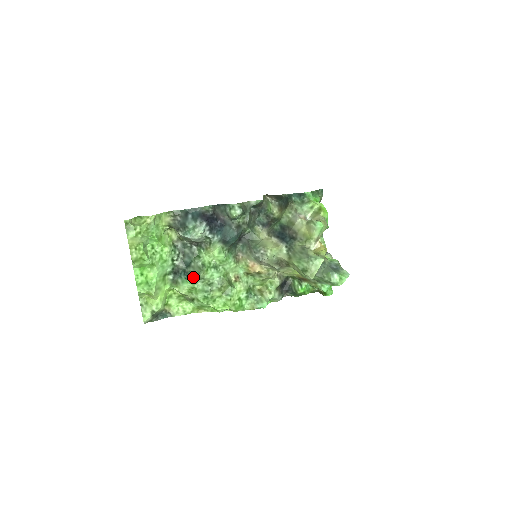
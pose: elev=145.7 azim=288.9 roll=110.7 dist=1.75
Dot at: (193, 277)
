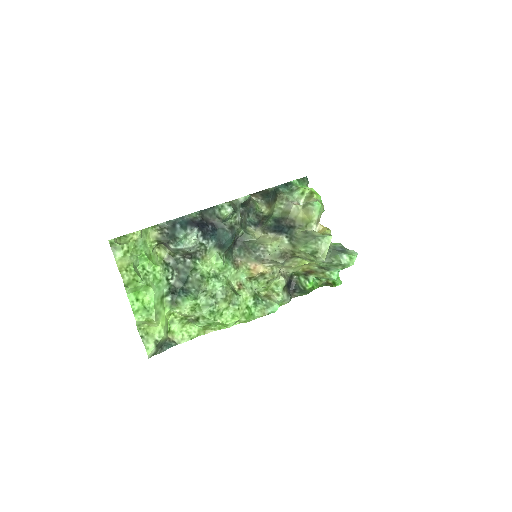
Dot at: (194, 292)
